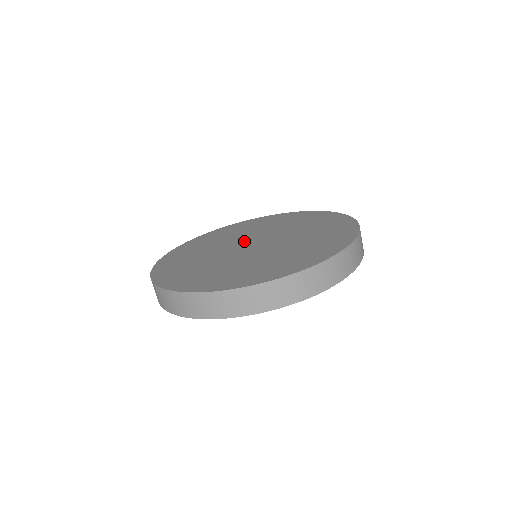
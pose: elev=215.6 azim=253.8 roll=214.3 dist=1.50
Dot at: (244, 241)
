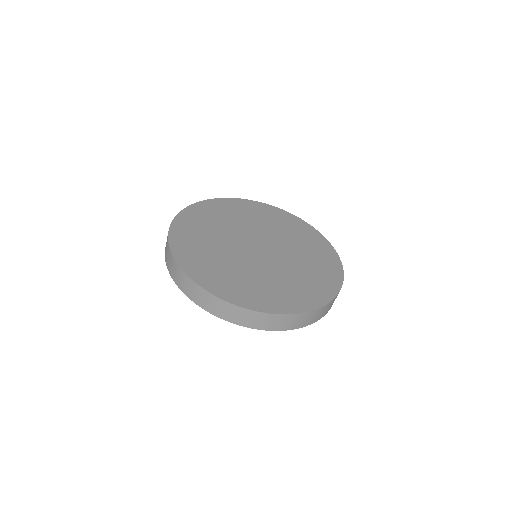
Dot at: (248, 238)
